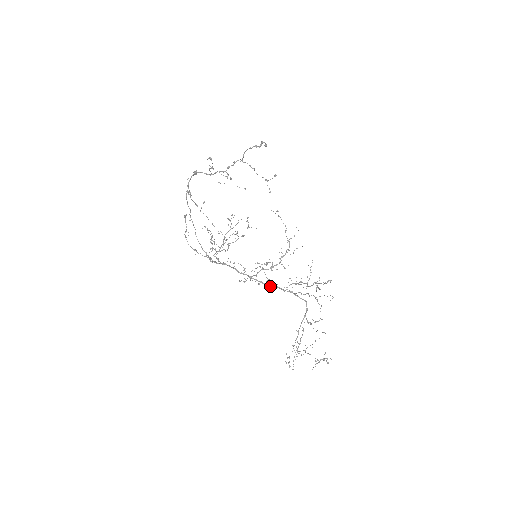
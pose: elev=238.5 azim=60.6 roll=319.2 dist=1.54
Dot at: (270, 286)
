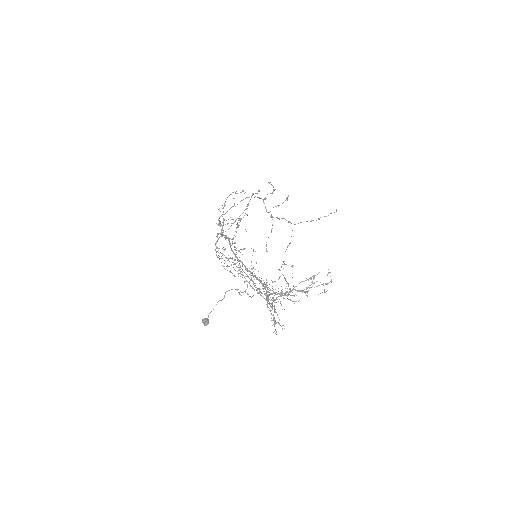
Dot at: (251, 272)
